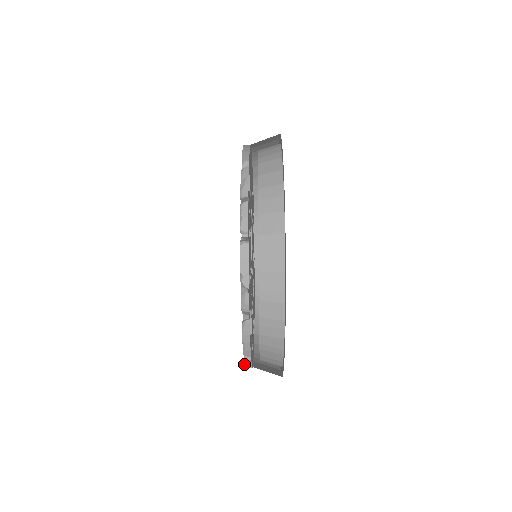
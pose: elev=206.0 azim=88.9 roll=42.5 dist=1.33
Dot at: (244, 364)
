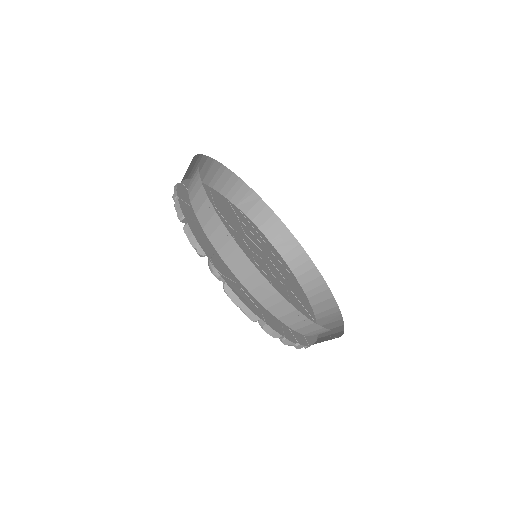
Dot at: occluded
